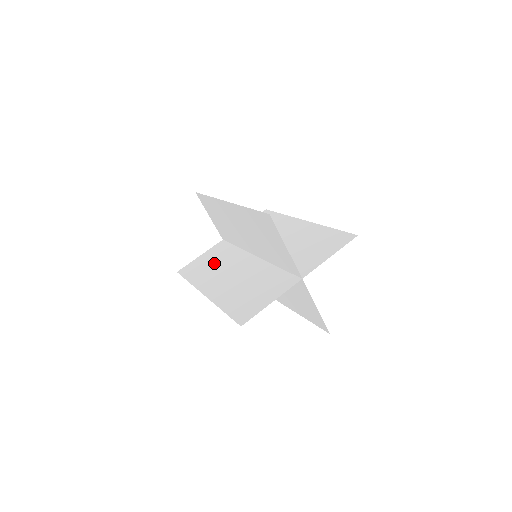
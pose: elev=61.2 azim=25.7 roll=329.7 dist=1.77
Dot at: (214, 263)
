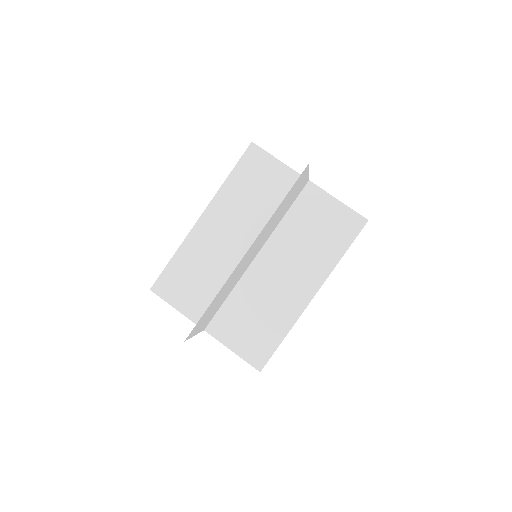
Dot at: (221, 297)
